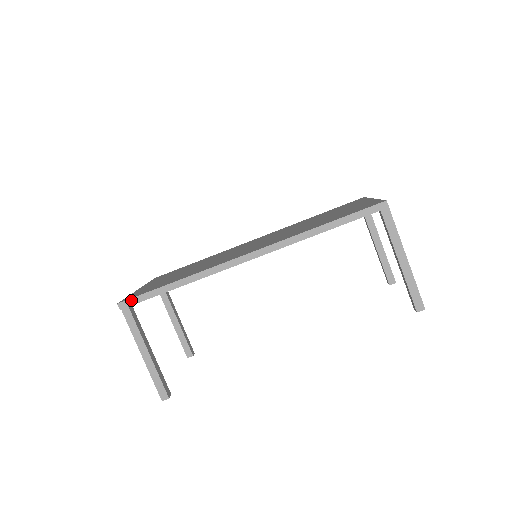
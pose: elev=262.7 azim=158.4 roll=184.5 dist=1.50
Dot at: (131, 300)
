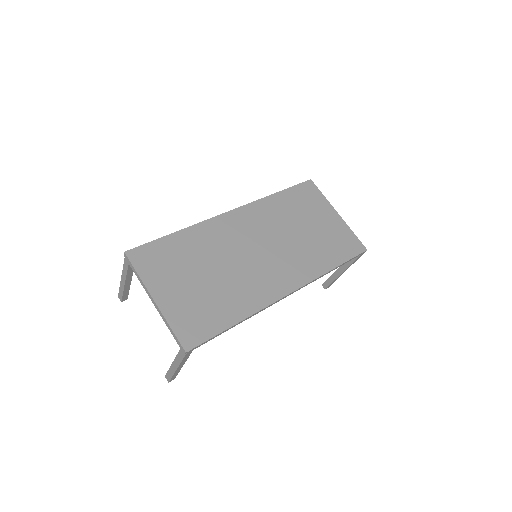
Dot at: (198, 346)
